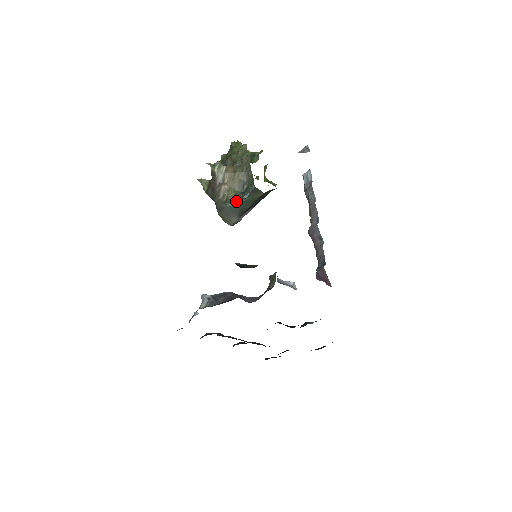
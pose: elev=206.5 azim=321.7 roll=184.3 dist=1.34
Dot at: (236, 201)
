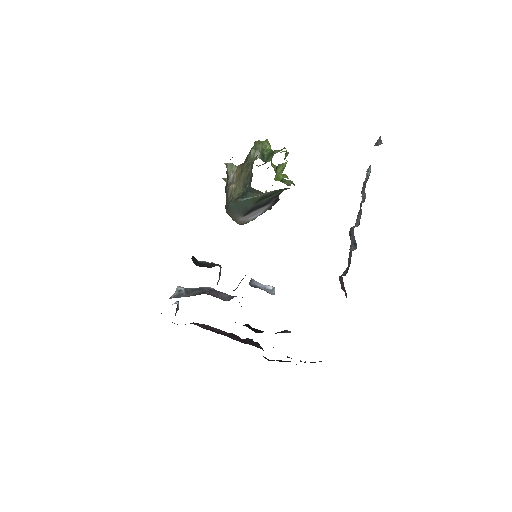
Dot at: (236, 201)
